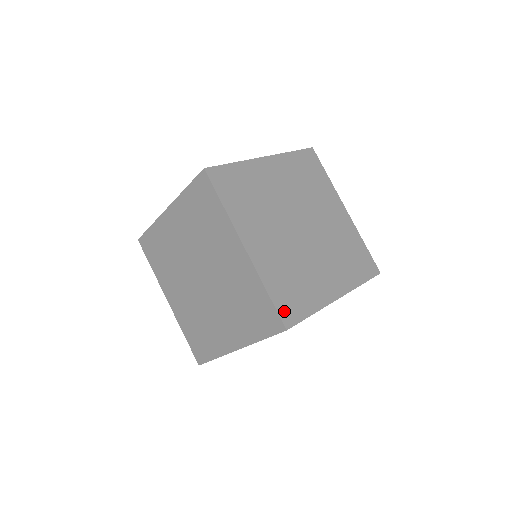
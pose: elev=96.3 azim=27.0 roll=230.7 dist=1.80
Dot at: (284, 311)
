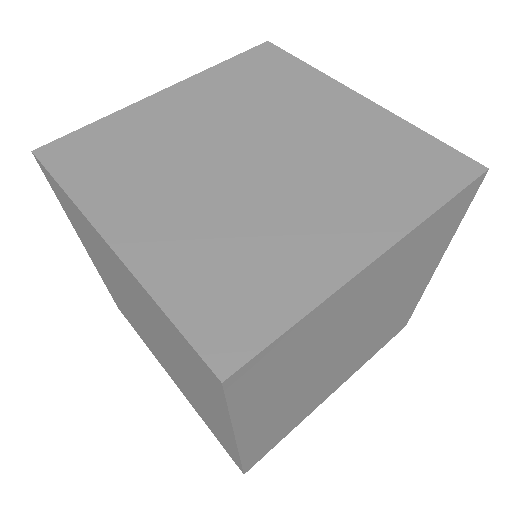
Dot at: occluded
